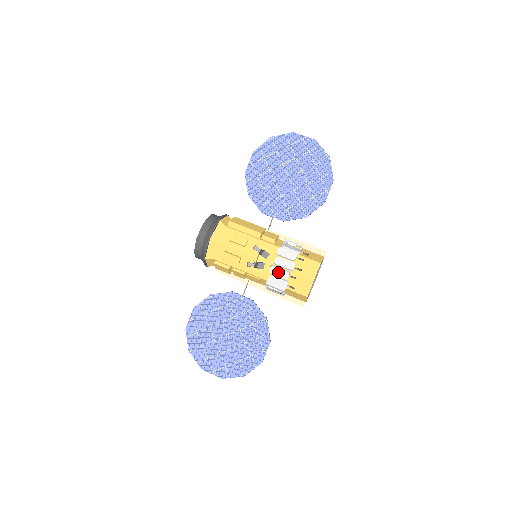
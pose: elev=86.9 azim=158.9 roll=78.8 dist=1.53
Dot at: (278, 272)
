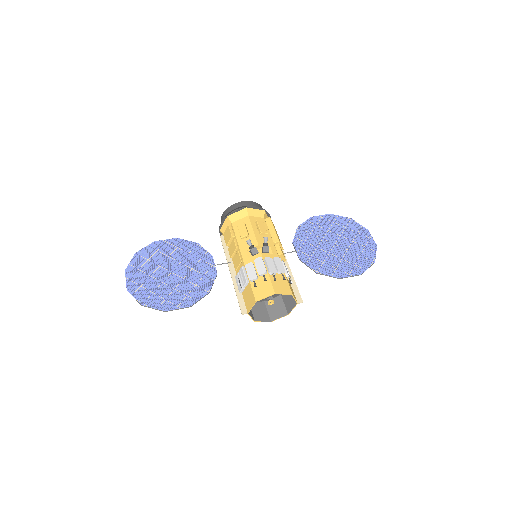
Dot at: (260, 265)
